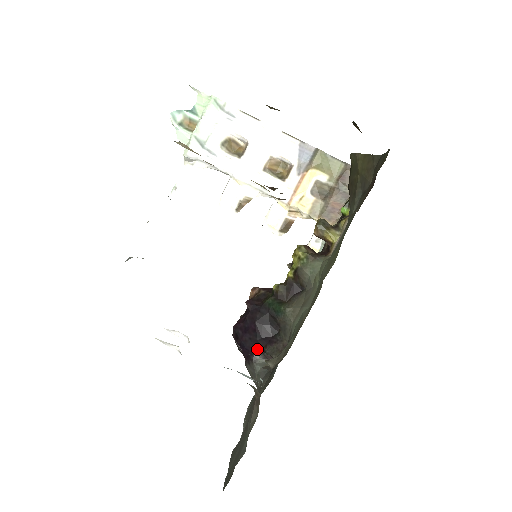
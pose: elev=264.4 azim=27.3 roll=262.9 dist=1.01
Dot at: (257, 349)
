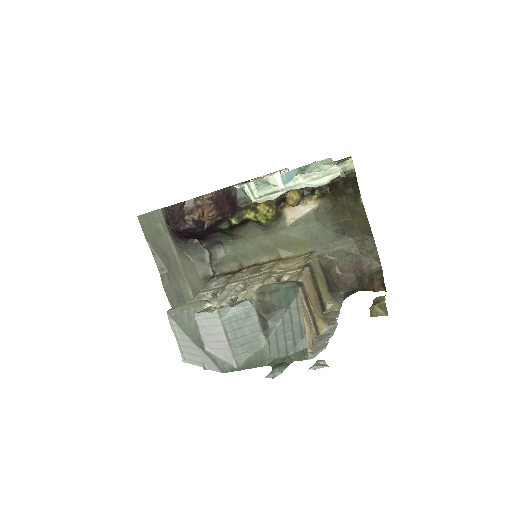
Dot at: occluded
